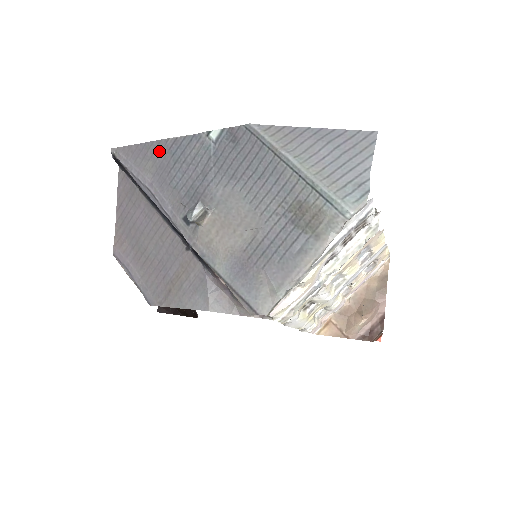
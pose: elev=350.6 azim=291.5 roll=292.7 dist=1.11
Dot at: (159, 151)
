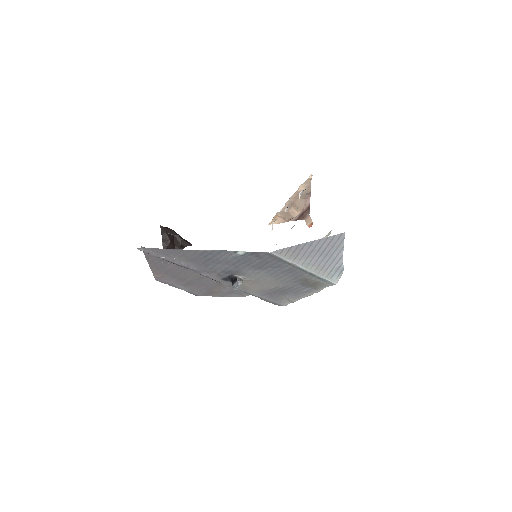
Dot at: (191, 254)
